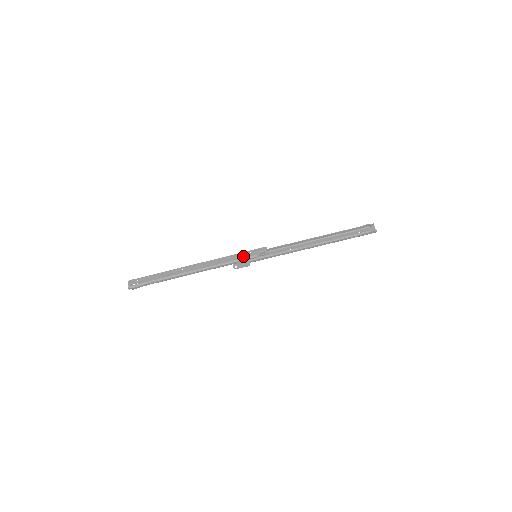
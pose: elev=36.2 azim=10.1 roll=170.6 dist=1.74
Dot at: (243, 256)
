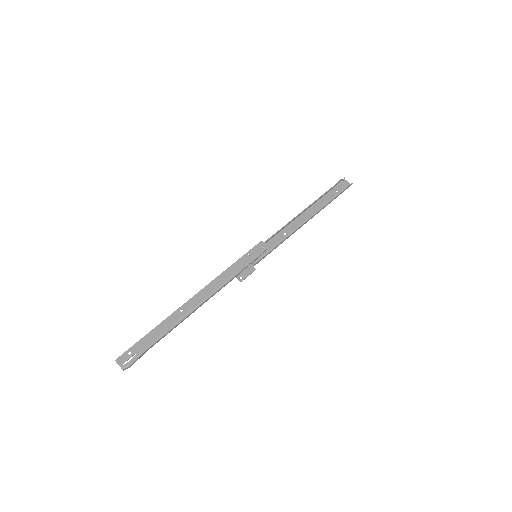
Dot at: (244, 262)
